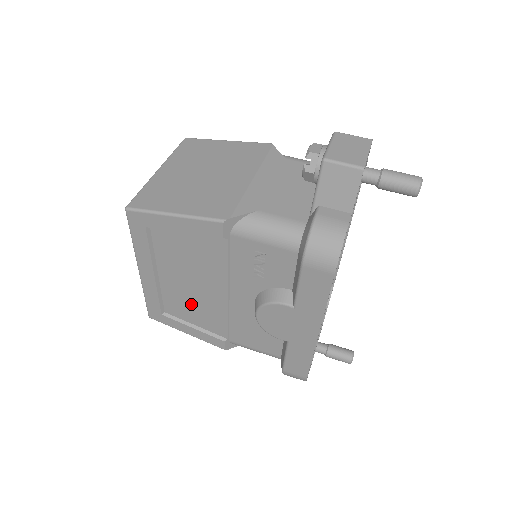
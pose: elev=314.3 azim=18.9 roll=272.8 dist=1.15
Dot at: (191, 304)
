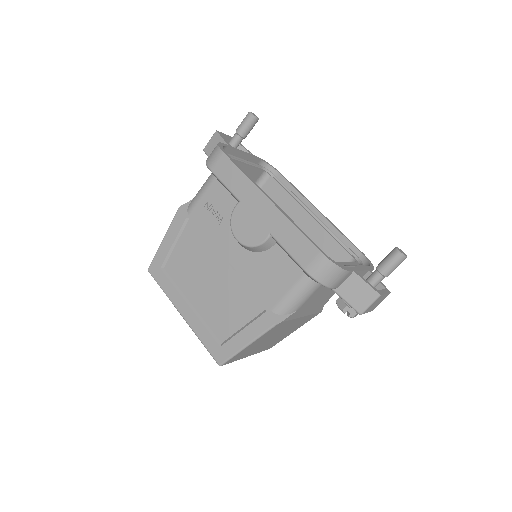
Dot at: (223, 305)
